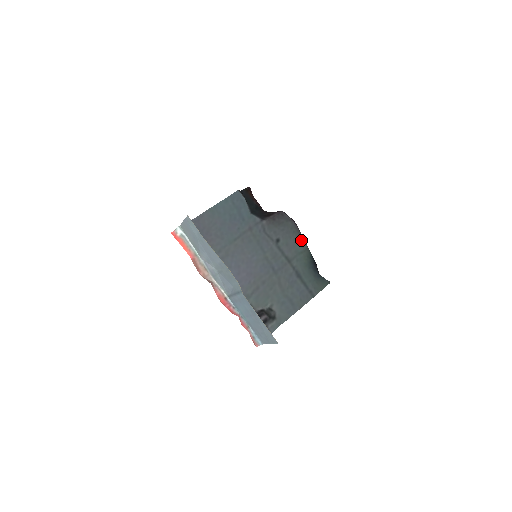
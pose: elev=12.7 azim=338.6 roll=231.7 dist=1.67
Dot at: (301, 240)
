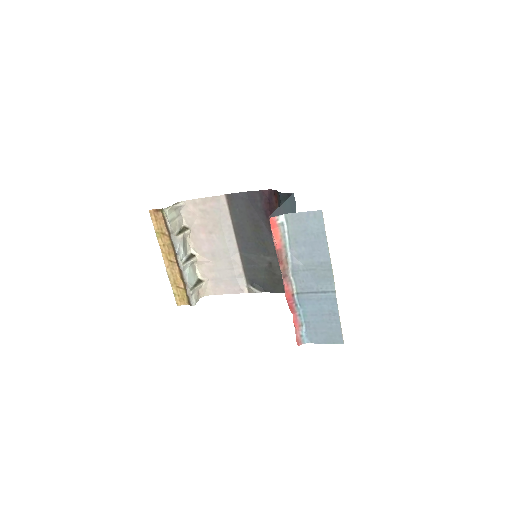
Dot at: occluded
